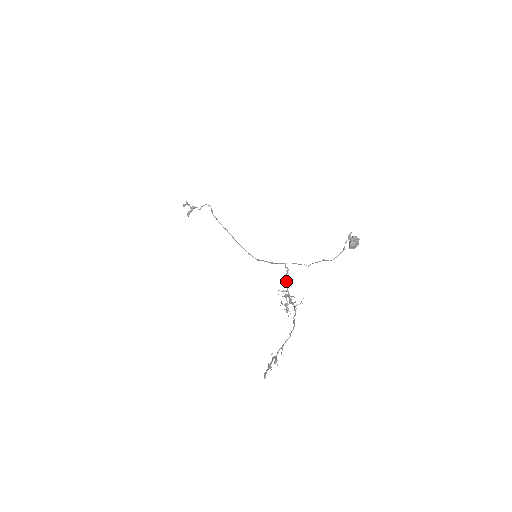
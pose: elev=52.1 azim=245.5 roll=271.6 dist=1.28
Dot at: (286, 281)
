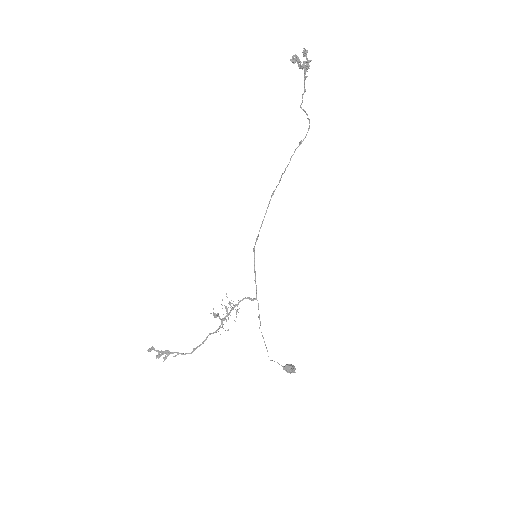
Dot at: occluded
